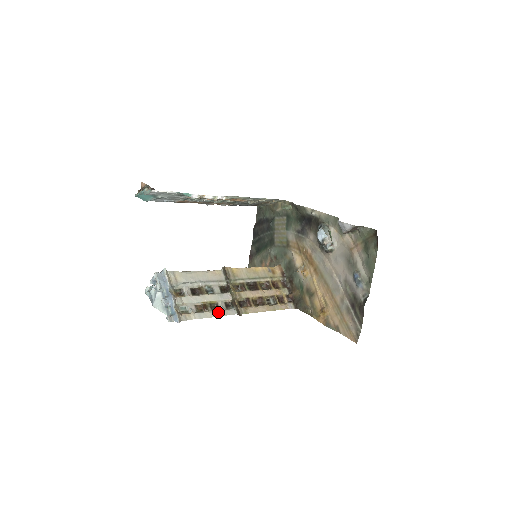
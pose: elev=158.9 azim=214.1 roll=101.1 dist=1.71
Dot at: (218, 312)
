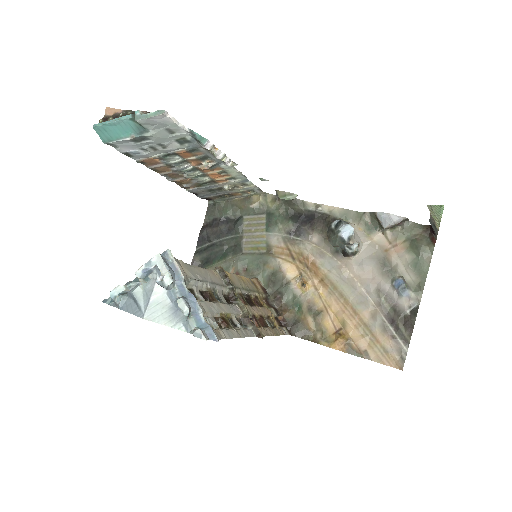
Dot at: (240, 331)
